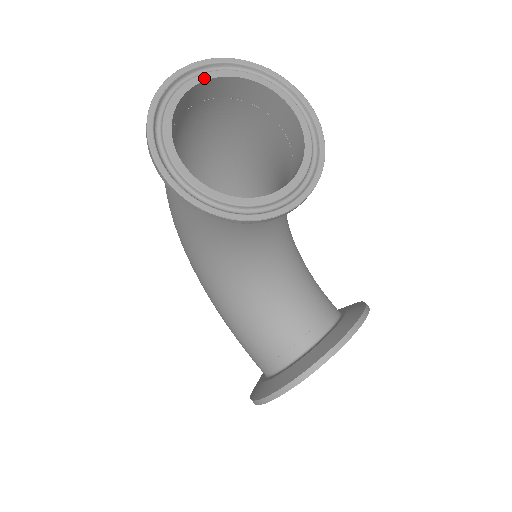
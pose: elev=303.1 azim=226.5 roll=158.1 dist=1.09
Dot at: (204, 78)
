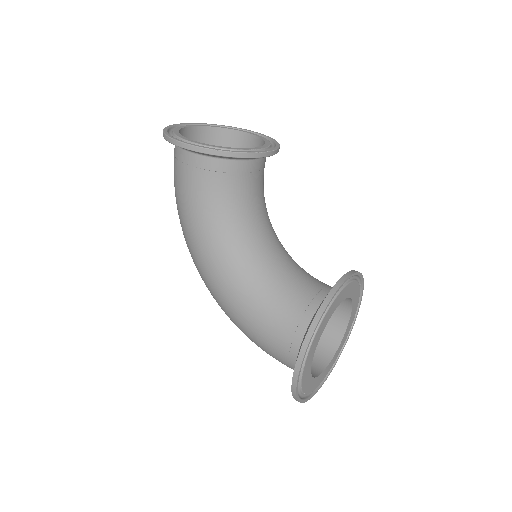
Dot at: (193, 126)
